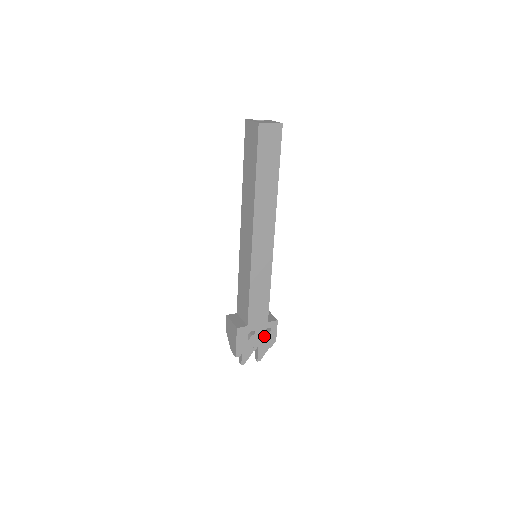
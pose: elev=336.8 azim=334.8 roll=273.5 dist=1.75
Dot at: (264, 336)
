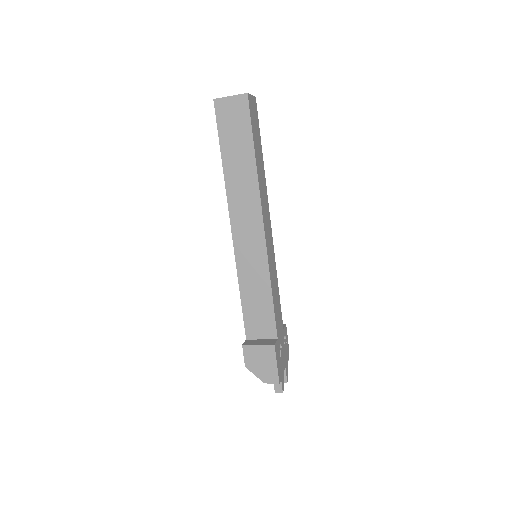
Dot at: (284, 348)
